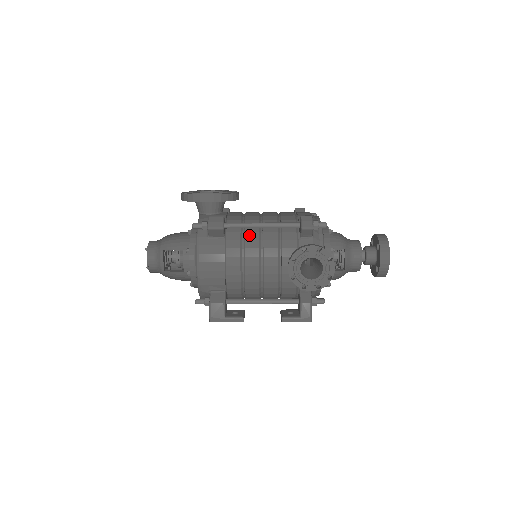
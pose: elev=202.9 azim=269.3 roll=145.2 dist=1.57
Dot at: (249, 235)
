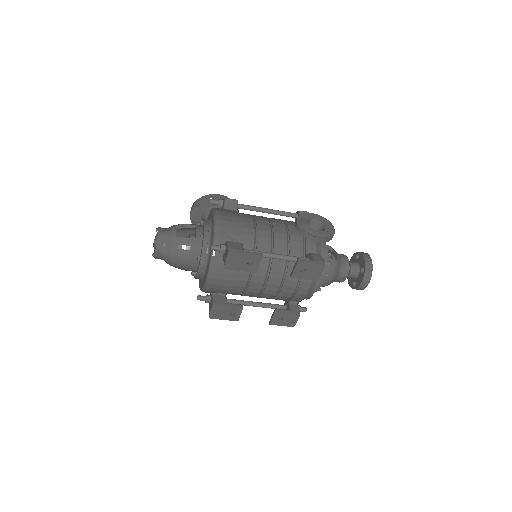
Dot at: occluded
